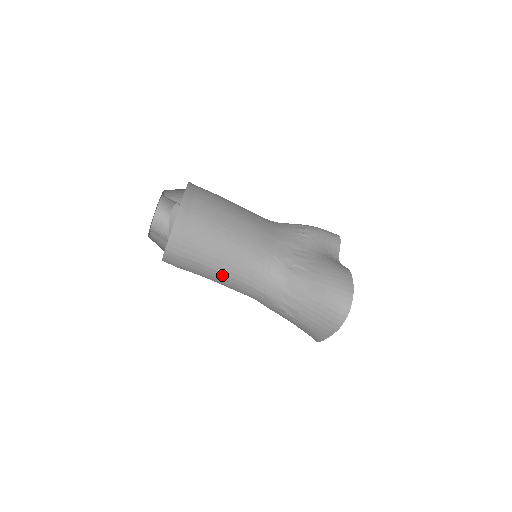
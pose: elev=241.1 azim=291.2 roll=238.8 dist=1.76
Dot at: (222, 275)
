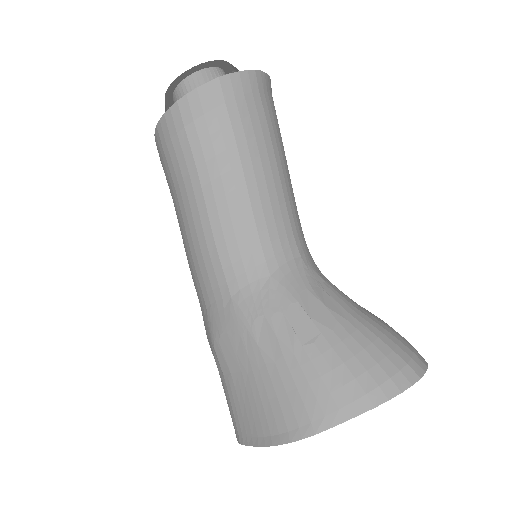
Dot at: (242, 192)
